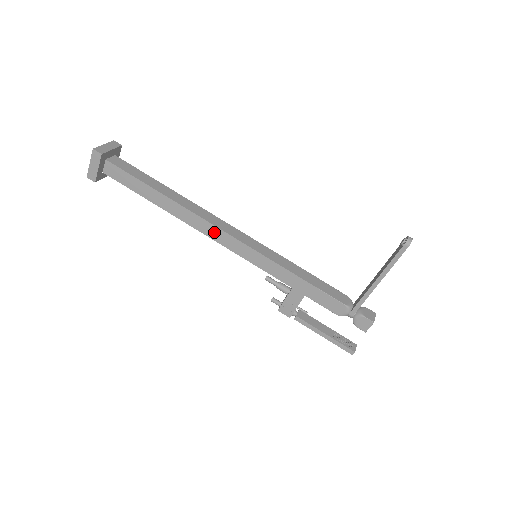
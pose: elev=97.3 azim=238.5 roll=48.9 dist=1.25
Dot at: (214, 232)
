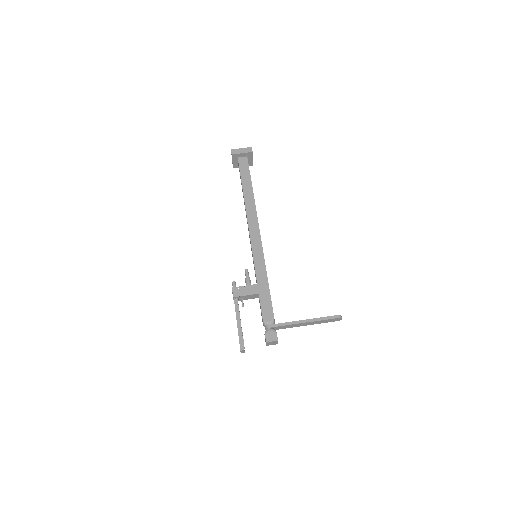
Dot at: (254, 225)
